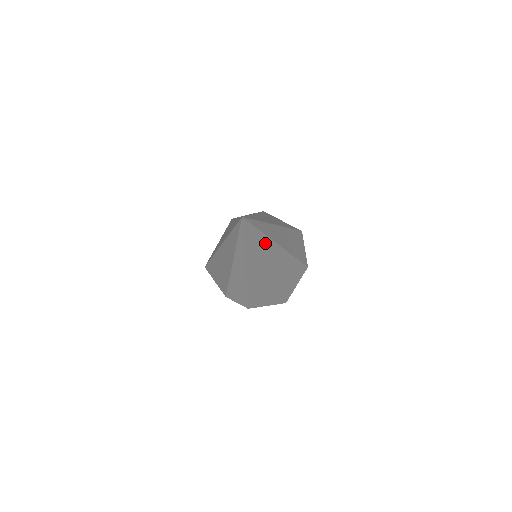
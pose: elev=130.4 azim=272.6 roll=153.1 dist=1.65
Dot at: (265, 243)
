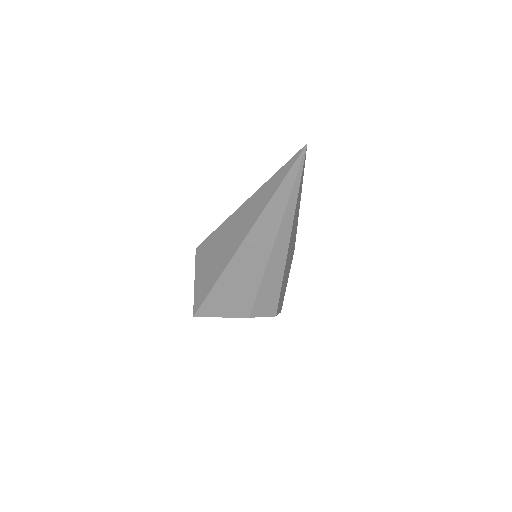
Dot at: (299, 197)
